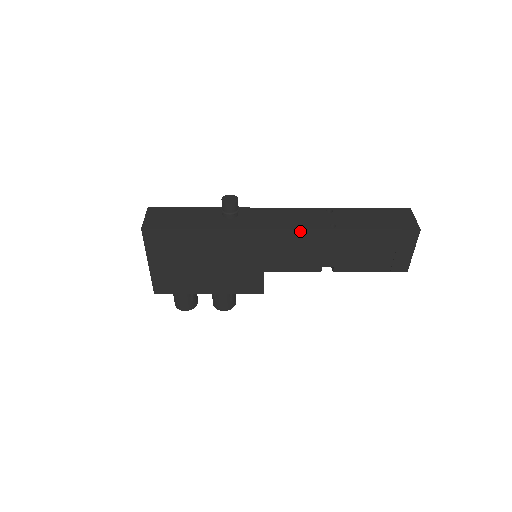
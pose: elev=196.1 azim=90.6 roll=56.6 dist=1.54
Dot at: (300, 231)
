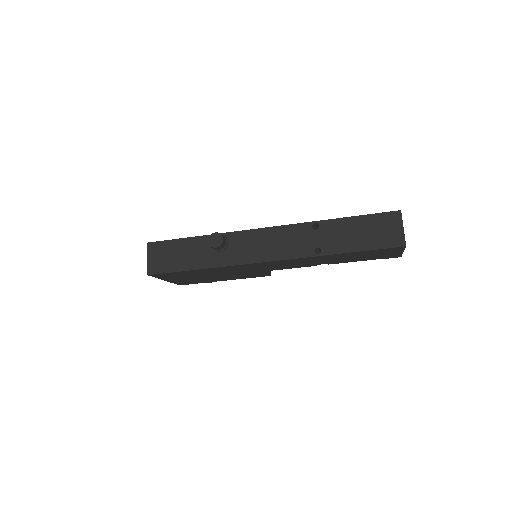
Dot at: (287, 260)
